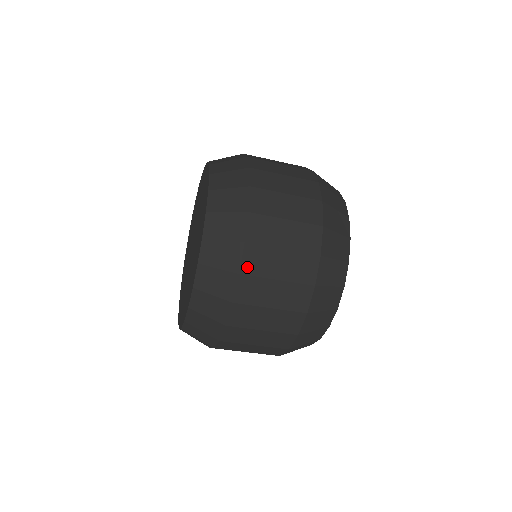
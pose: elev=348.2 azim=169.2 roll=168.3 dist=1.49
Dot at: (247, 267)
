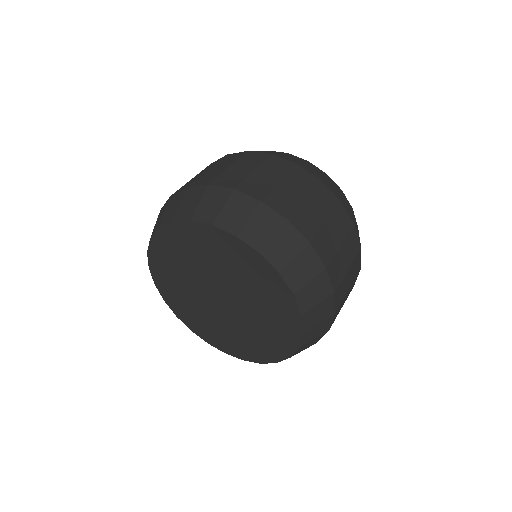
Dot at: (332, 323)
